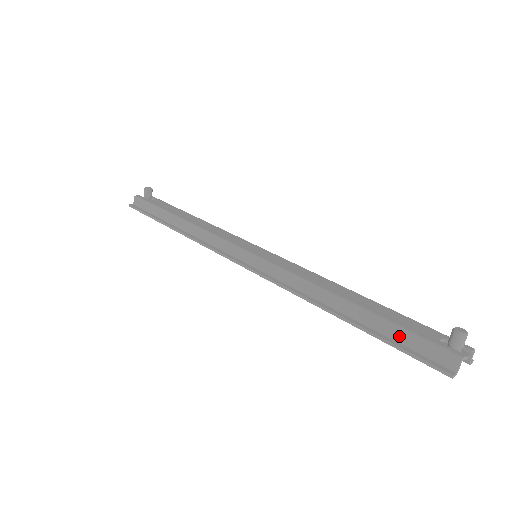
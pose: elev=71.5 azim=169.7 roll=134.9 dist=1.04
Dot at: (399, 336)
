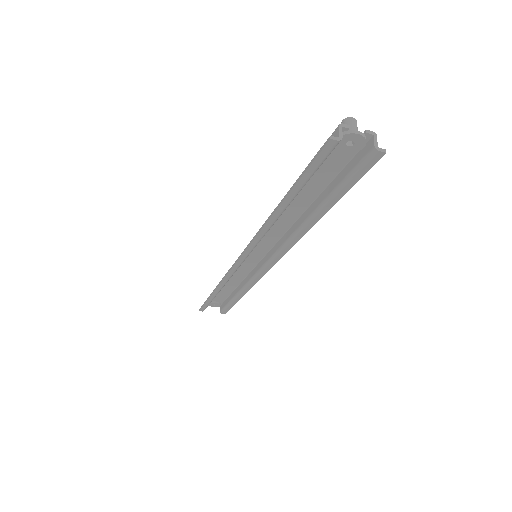
Dot at: occluded
